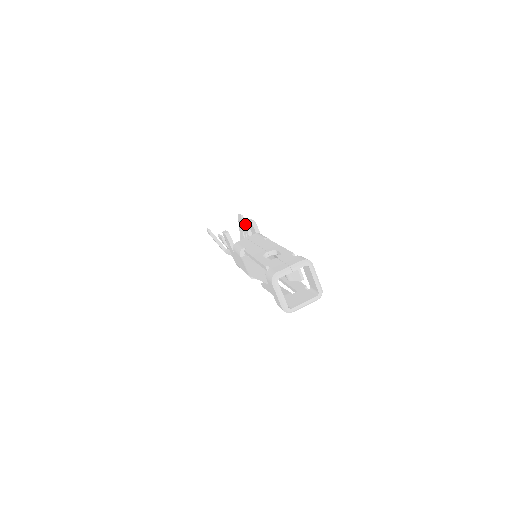
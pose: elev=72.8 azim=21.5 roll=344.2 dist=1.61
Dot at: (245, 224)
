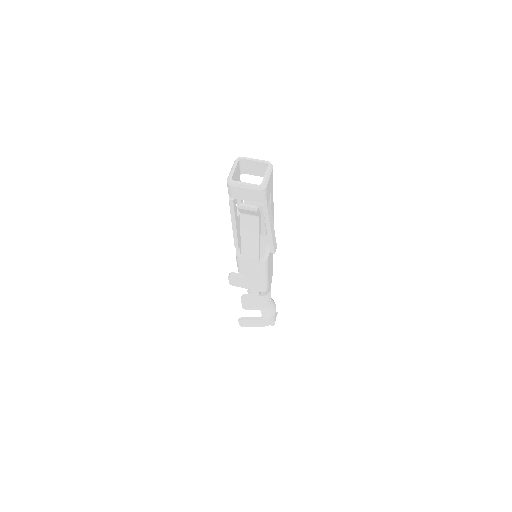
Dot at: occluded
